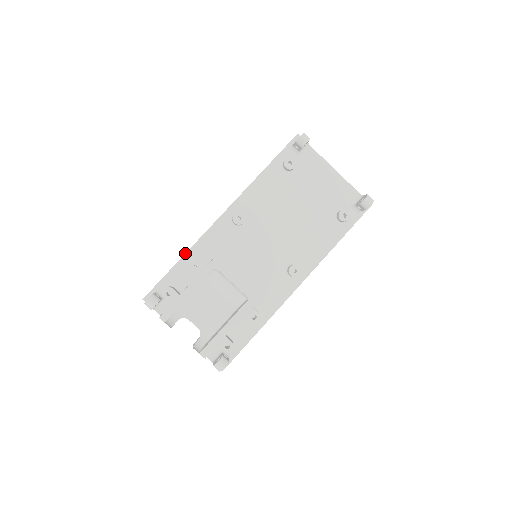
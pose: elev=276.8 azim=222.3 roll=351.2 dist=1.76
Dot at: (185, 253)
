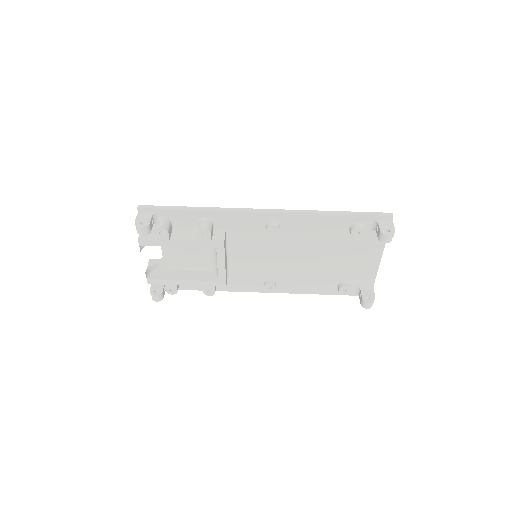
Dot at: (206, 210)
